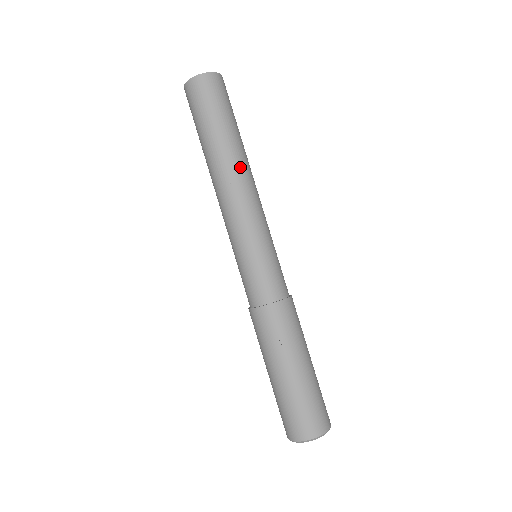
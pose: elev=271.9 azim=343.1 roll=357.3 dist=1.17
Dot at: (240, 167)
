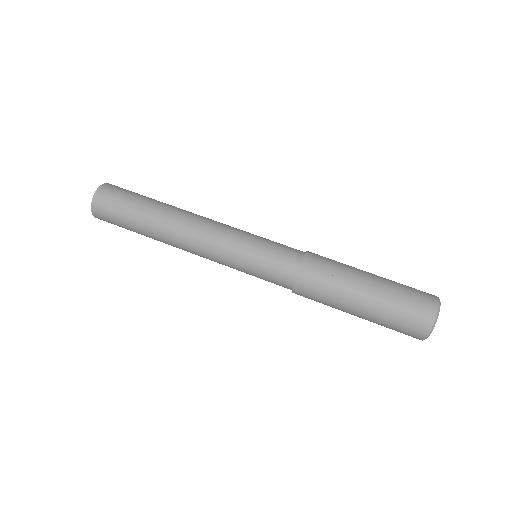
Dot at: (180, 216)
